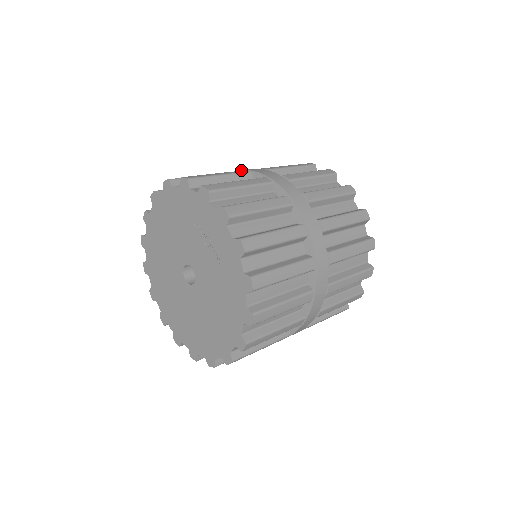
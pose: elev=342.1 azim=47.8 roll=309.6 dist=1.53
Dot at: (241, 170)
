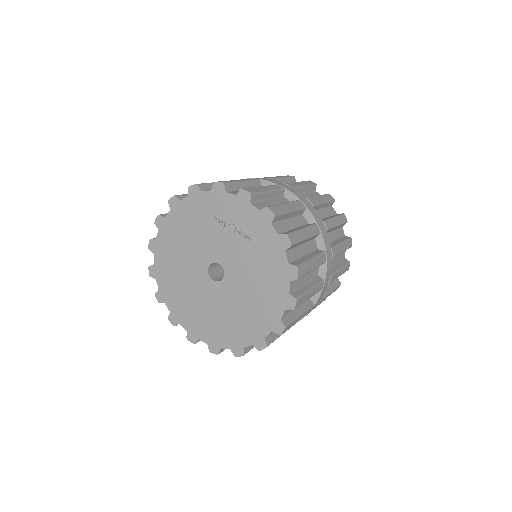
Dot at: occluded
